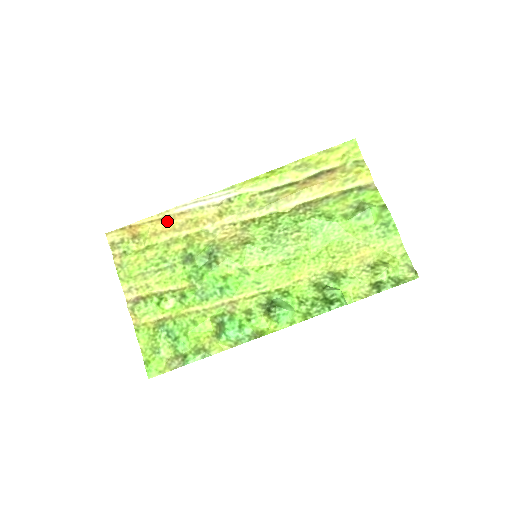
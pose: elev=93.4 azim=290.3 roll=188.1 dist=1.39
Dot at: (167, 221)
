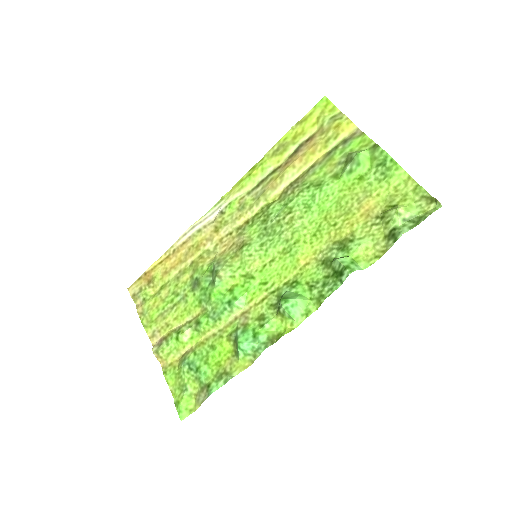
Dot at: (173, 256)
